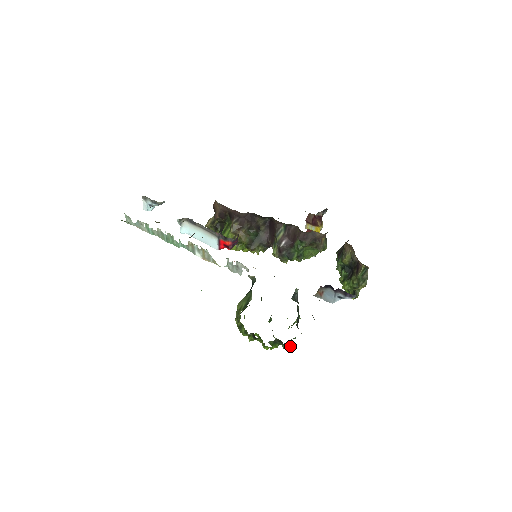
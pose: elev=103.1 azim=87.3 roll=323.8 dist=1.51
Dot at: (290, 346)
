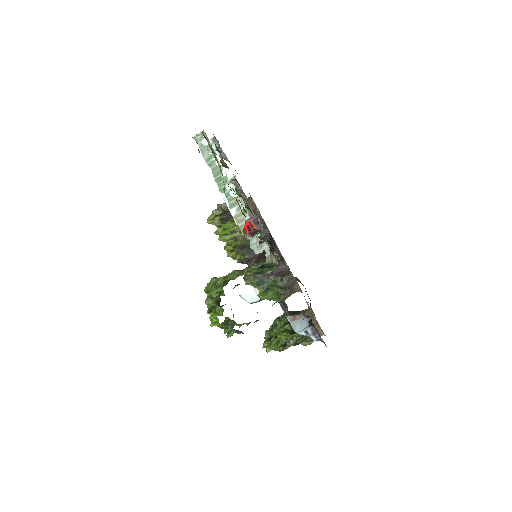
Dot at: occluded
